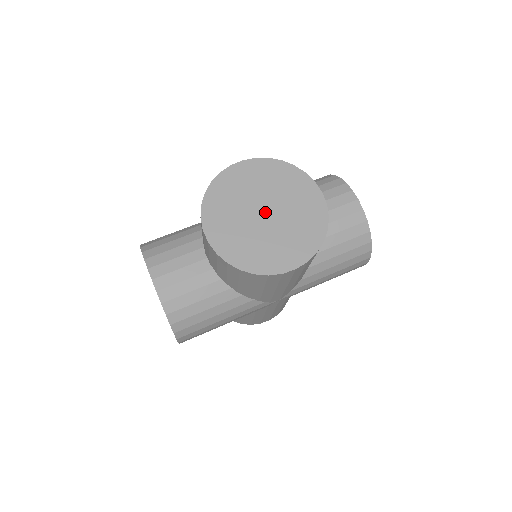
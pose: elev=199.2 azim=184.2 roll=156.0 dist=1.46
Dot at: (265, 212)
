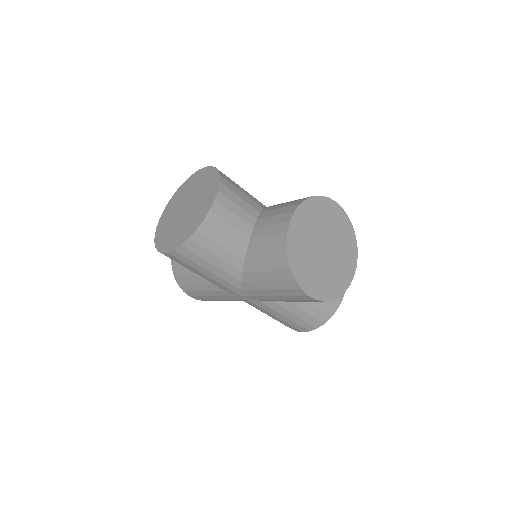
Dot at: (186, 207)
